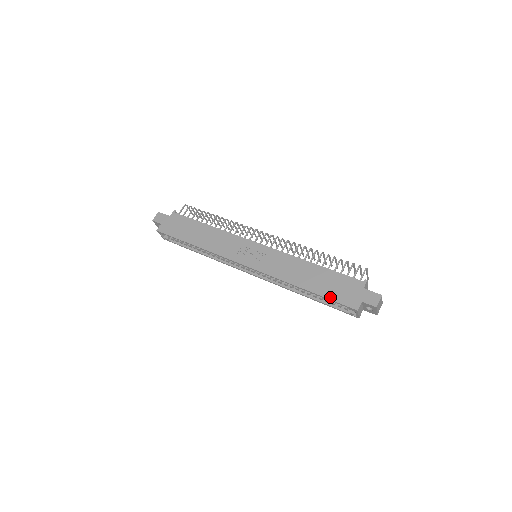
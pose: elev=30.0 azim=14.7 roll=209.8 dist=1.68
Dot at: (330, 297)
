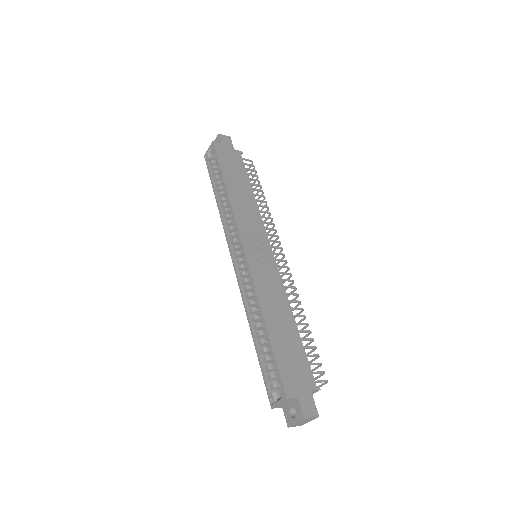
Dot at: (278, 358)
